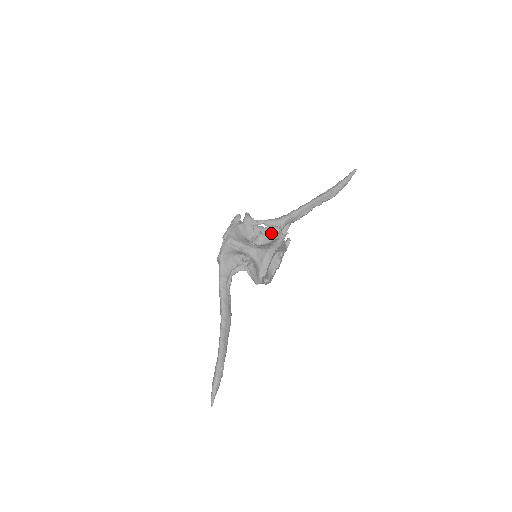
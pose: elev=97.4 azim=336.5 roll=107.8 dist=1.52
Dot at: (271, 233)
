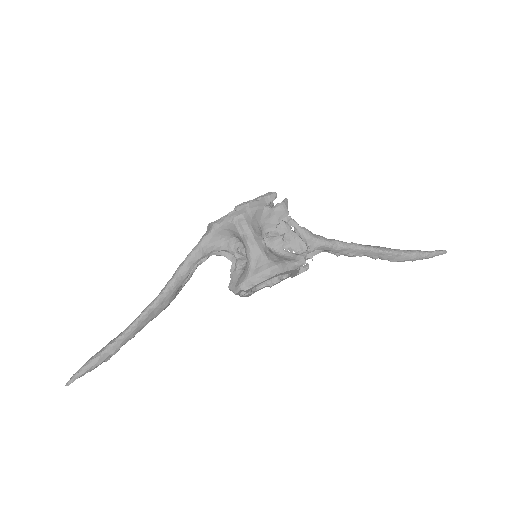
Dot at: (294, 243)
